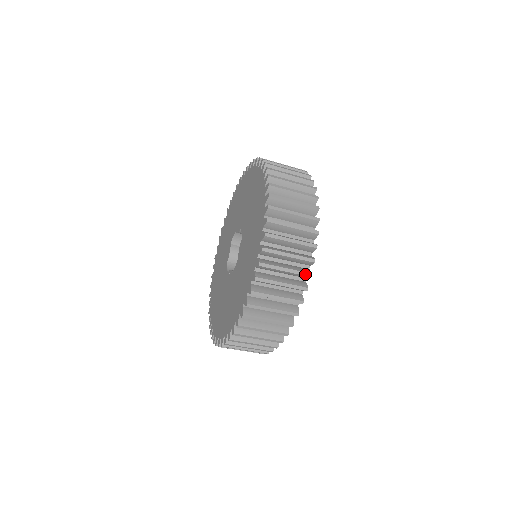
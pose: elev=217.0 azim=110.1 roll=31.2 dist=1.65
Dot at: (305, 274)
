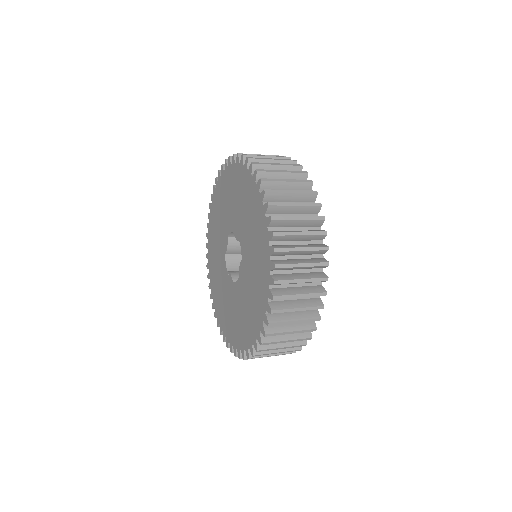
Dot at: (310, 331)
